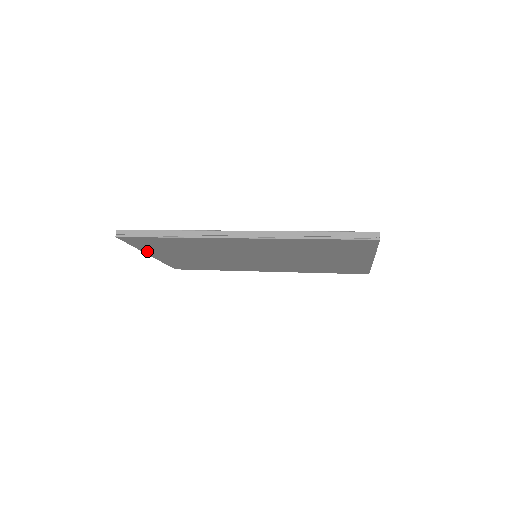
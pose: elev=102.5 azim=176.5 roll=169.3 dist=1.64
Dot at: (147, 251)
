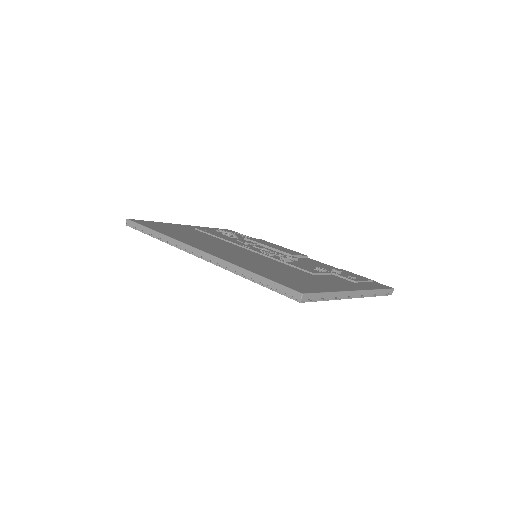
Dot at: occluded
